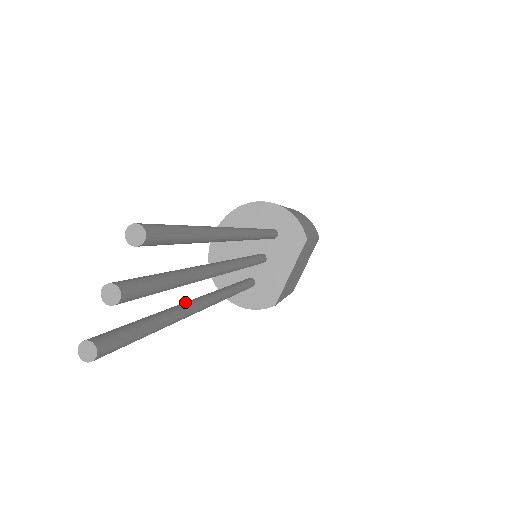
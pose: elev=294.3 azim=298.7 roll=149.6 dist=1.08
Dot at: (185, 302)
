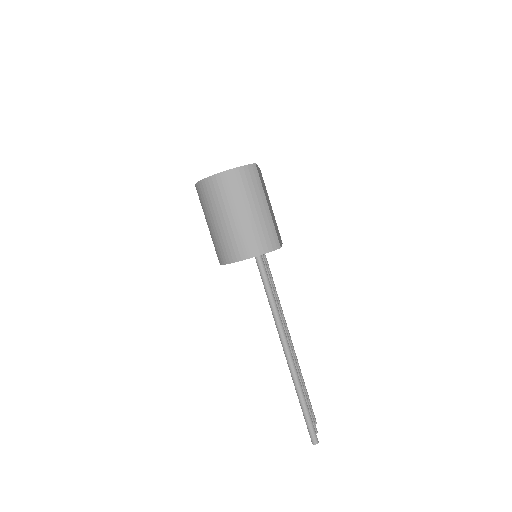
Dot at: occluded
